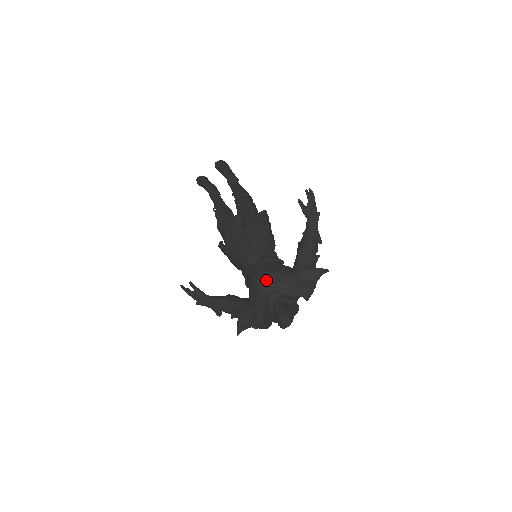
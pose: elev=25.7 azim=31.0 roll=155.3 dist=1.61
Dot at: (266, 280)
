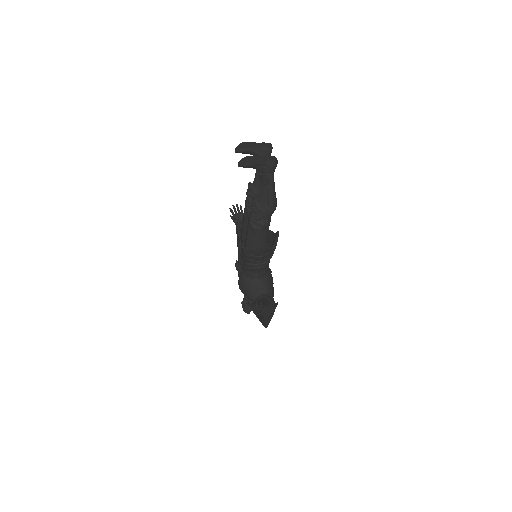
Dot at: (239, 288)
